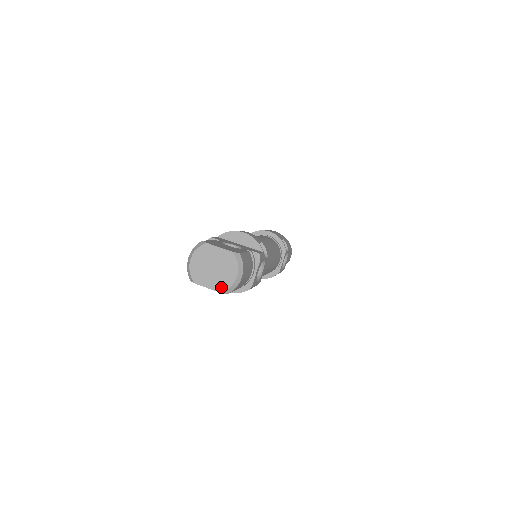
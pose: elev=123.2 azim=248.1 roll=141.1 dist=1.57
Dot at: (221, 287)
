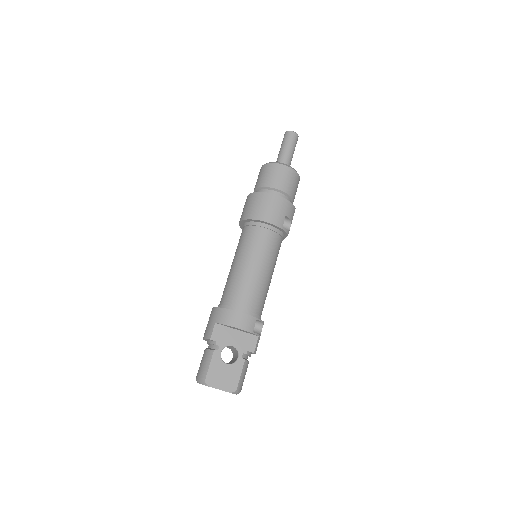
Dot at: occluded
